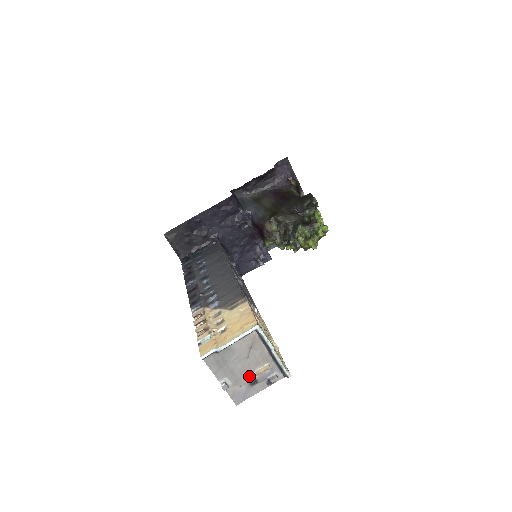
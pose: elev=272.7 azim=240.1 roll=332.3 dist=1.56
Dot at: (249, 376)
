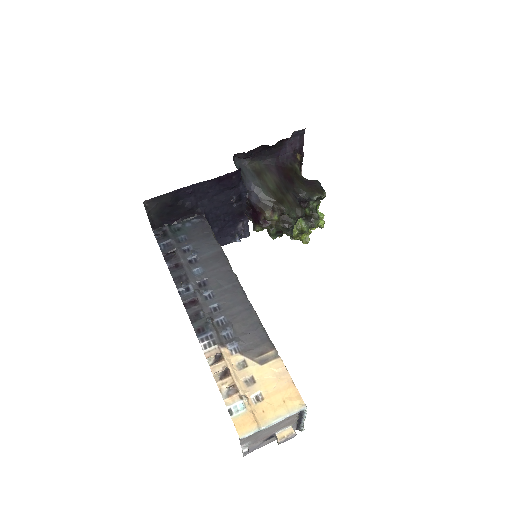
Dot at: (269, 436)
